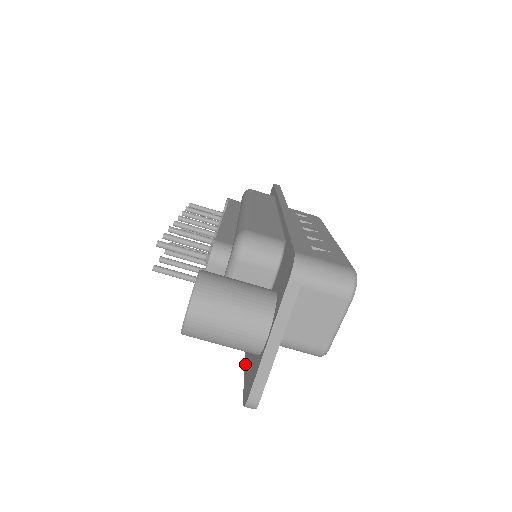
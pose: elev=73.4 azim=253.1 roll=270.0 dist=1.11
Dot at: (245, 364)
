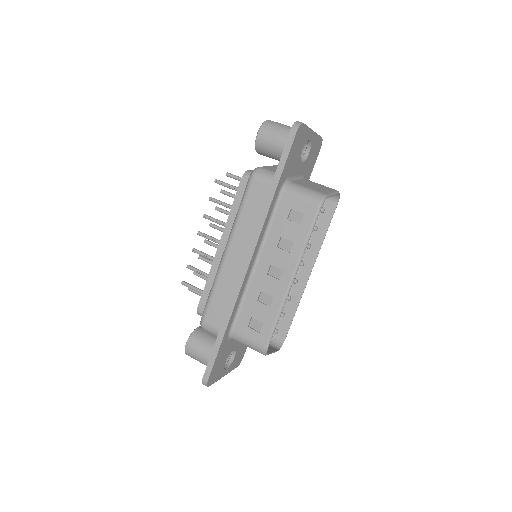
Dot at: (277, 169)
